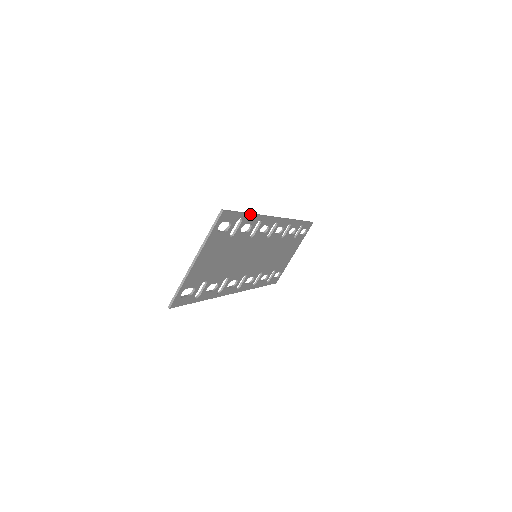
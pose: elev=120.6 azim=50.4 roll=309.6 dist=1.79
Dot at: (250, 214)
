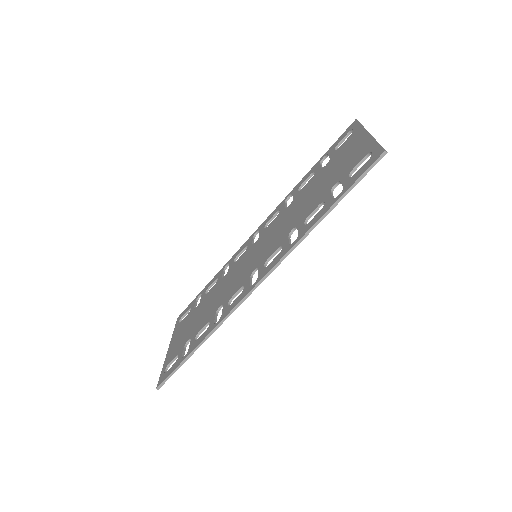
Dot at: occluded
